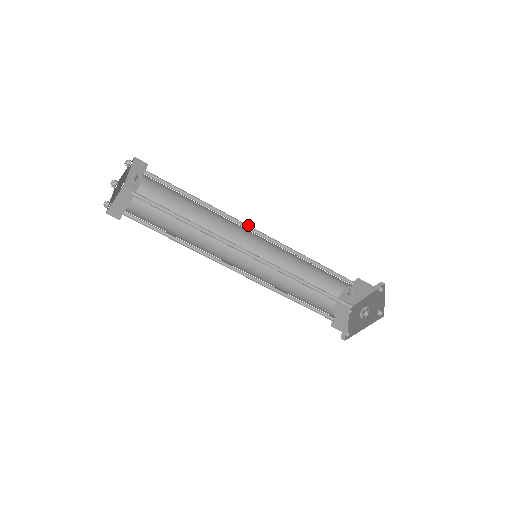
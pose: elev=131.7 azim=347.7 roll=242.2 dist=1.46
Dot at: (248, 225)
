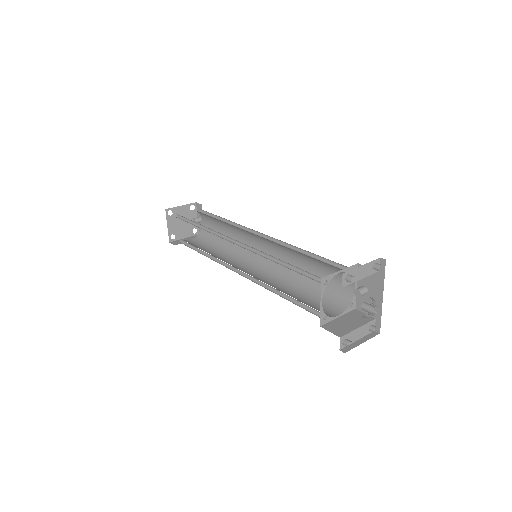
Dot at: (256, 231)
